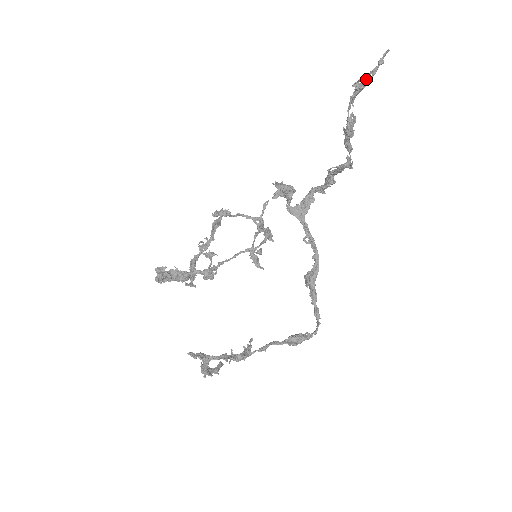
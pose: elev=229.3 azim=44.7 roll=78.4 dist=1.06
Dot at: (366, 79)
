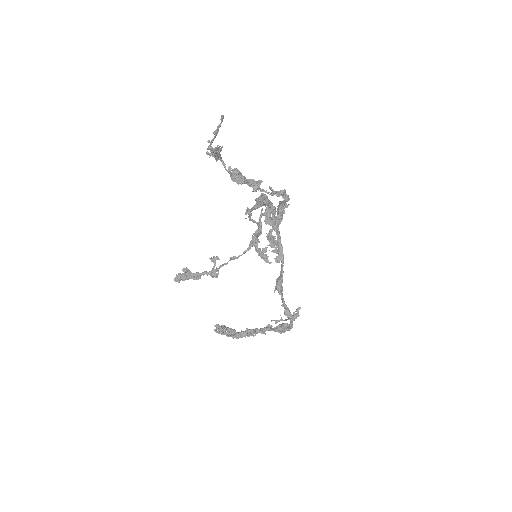
Dot at: (210, 149)
